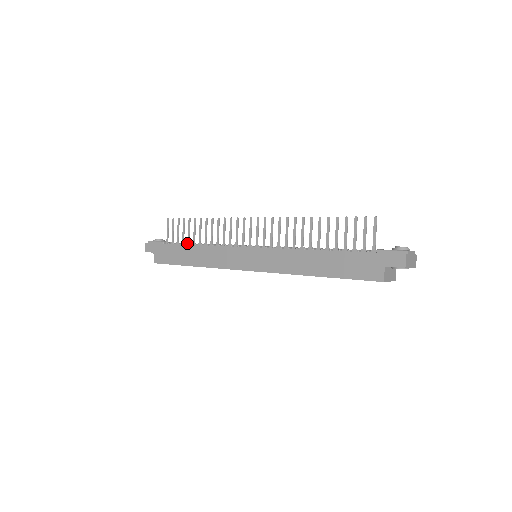
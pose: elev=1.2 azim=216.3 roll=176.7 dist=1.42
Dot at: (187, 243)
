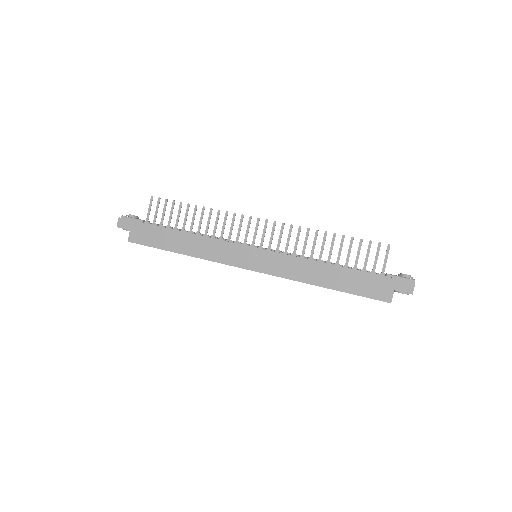
Dot at: (174, 228)
